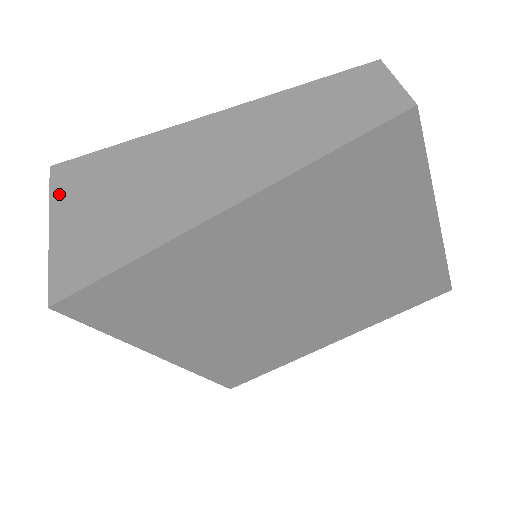
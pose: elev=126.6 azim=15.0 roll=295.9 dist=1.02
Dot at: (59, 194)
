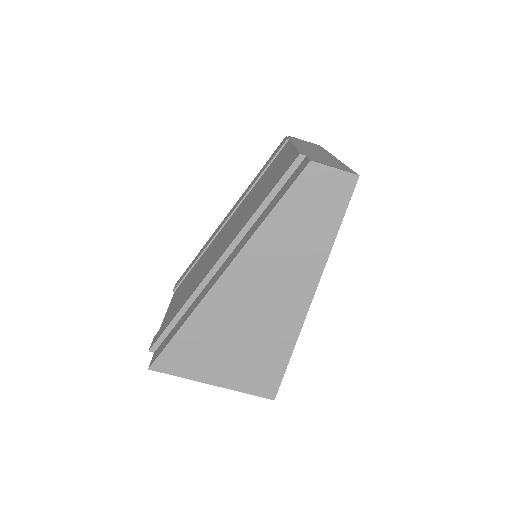
Dot at: (188, 371)
